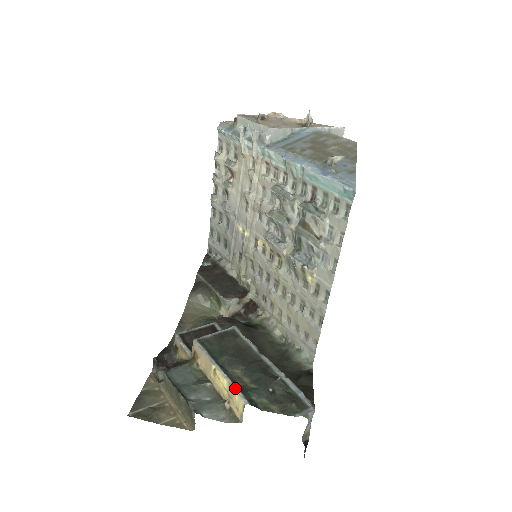
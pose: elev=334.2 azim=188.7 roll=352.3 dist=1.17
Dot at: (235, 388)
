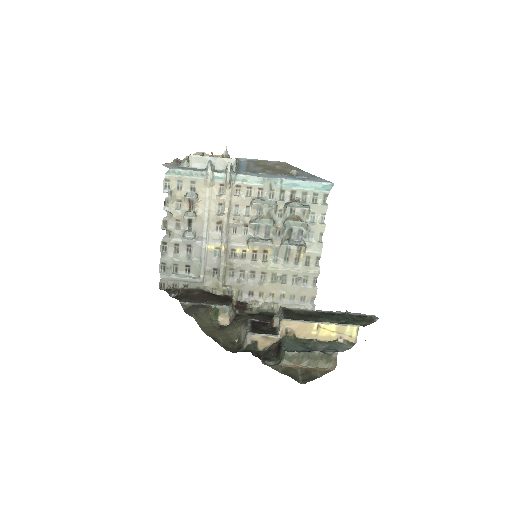
Dot at: (344, 324)
